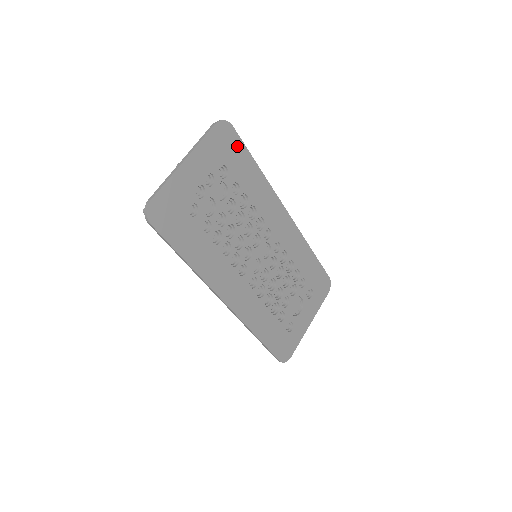
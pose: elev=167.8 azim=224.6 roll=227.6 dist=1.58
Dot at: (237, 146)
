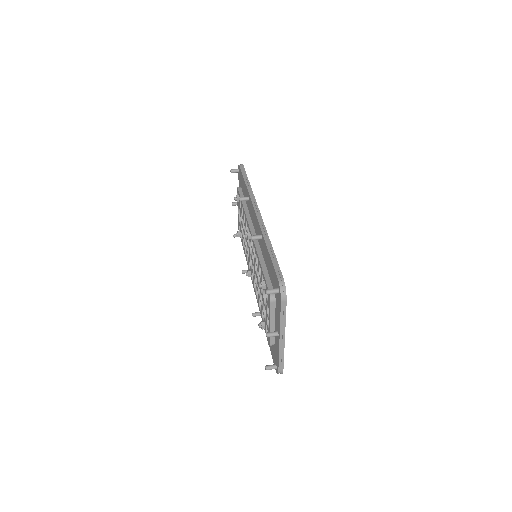
Dot at: occluded
